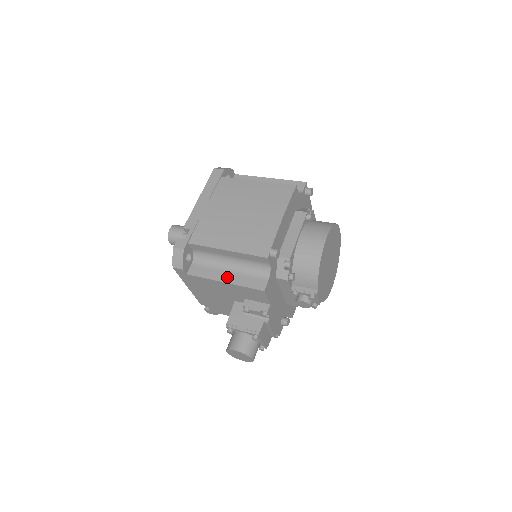
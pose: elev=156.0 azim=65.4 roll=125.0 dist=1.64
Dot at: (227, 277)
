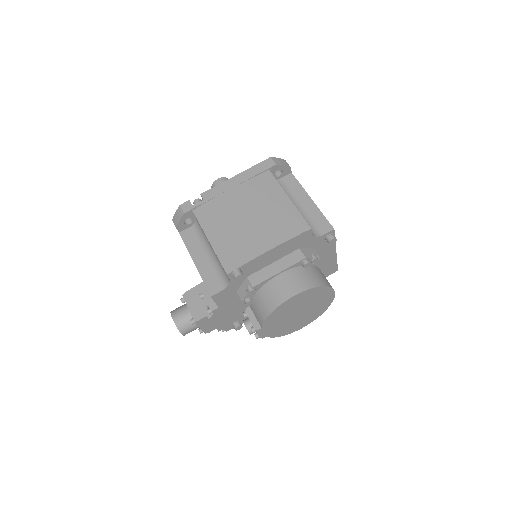
Dot at: (200, 261)
